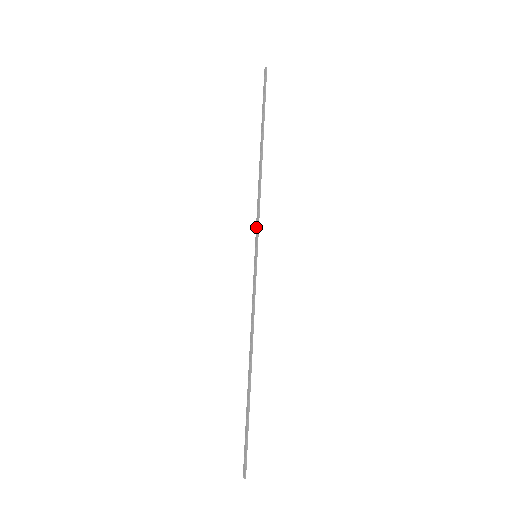
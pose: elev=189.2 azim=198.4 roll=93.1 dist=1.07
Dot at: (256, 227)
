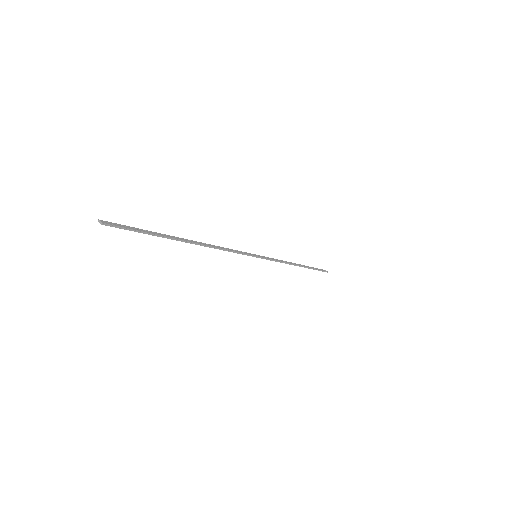
Dot at: (240, 253)
